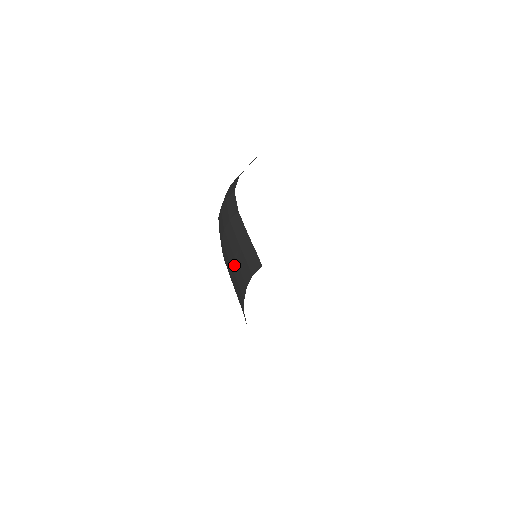
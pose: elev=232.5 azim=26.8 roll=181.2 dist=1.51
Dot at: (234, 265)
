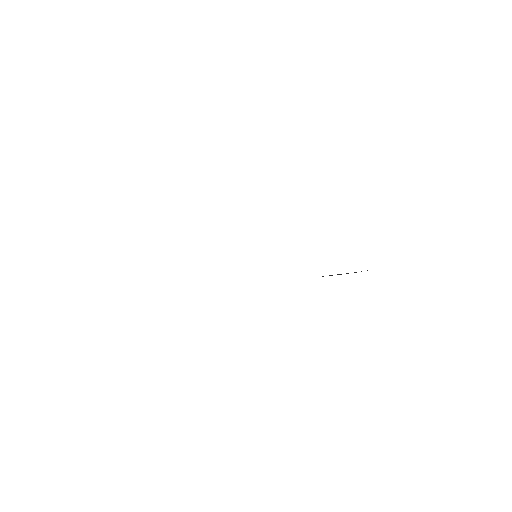
Dot at: occluded
